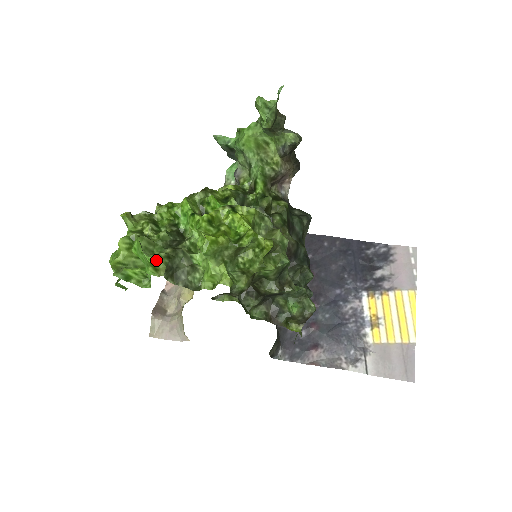
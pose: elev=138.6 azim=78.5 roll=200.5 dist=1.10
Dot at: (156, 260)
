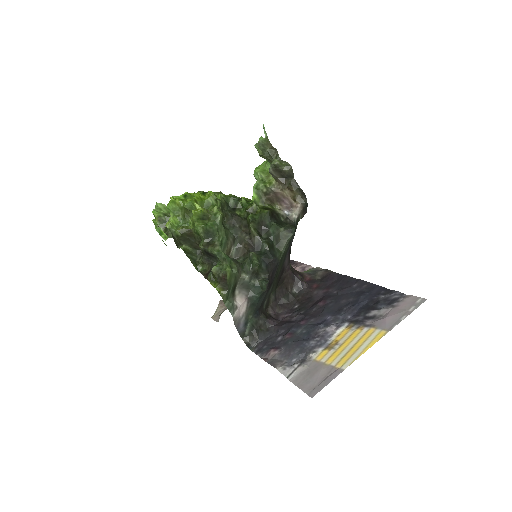
Dot at: (156, 213)
